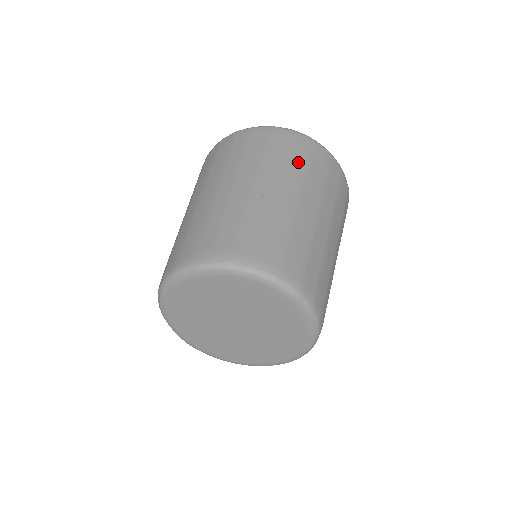
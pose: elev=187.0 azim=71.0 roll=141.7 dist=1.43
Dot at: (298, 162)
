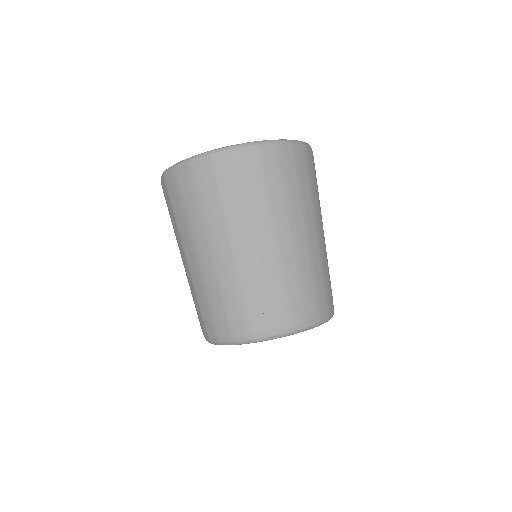
Dot at: (315, 188)
